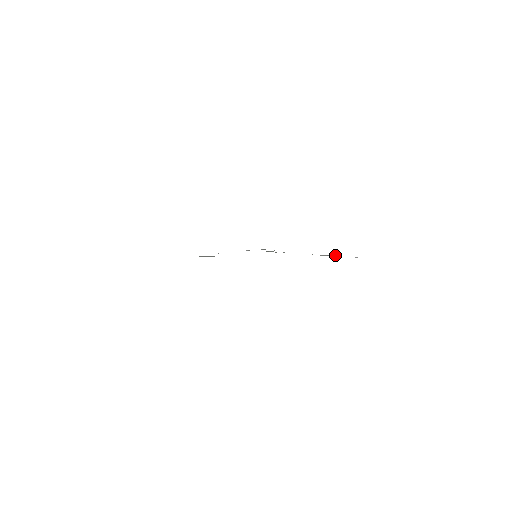
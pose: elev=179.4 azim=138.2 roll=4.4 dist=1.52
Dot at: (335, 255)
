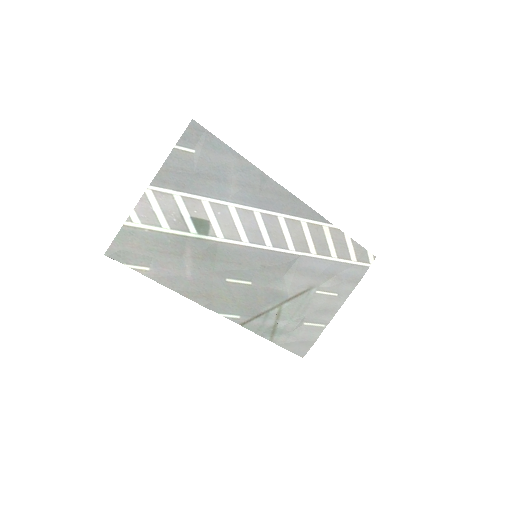
Dot at: (338, 276)
